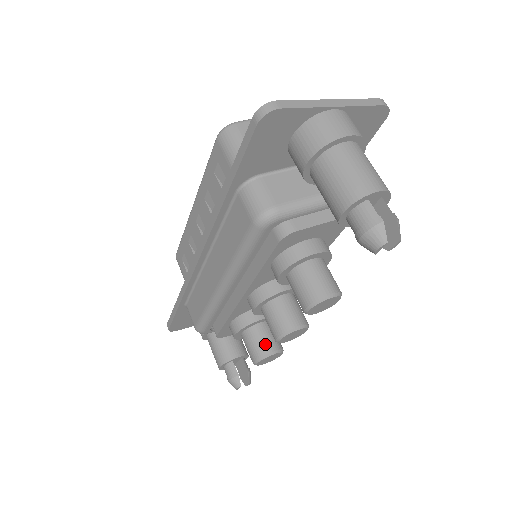
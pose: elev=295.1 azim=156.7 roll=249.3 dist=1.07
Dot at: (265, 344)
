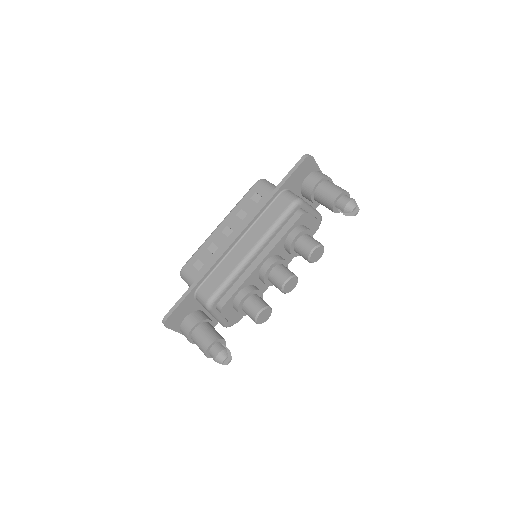
Dot at: (265, 302)
